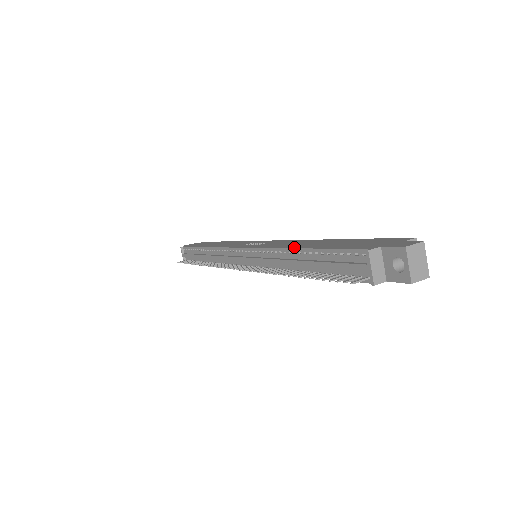
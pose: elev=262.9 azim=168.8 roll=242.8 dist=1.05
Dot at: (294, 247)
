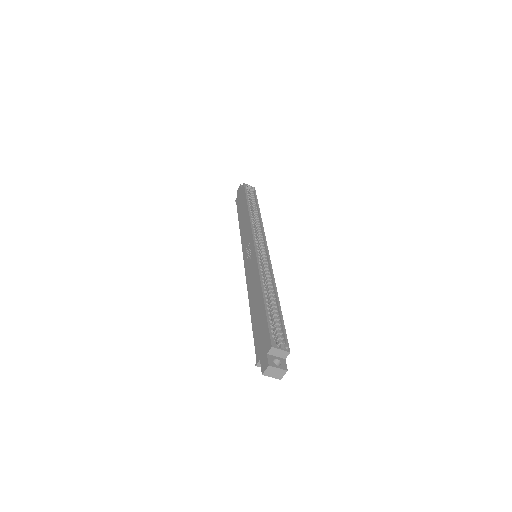
Dot at: (250, 305)
